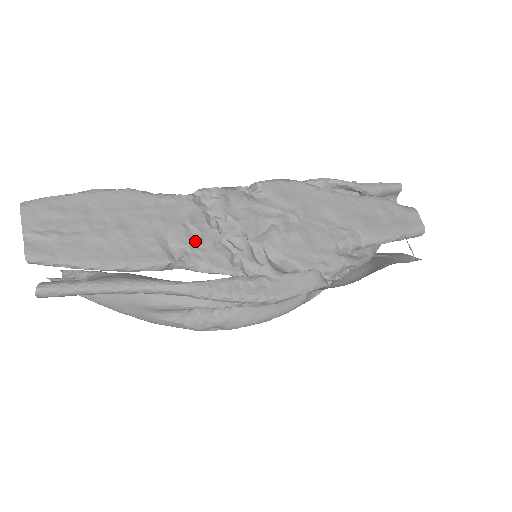
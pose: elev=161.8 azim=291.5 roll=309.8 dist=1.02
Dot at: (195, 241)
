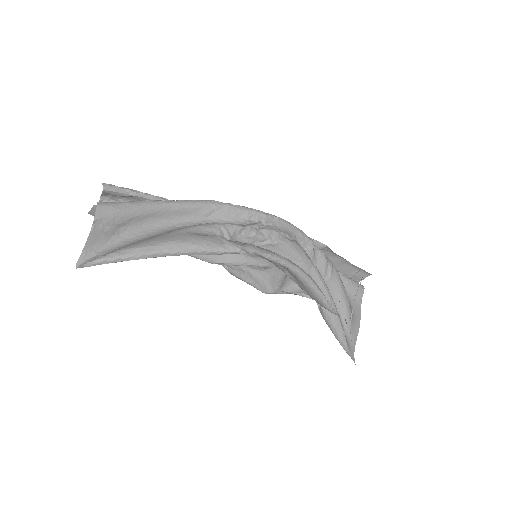
Dot at: occluded
